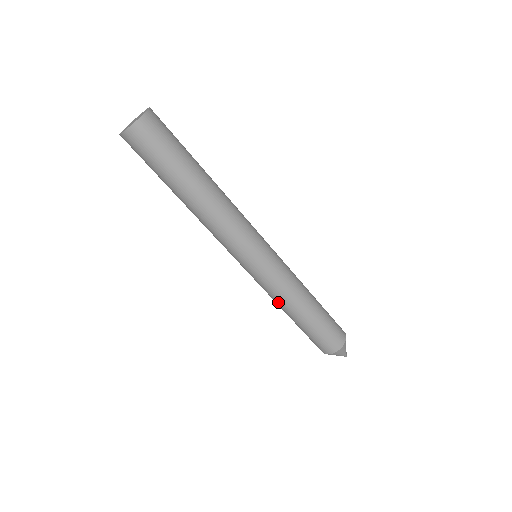
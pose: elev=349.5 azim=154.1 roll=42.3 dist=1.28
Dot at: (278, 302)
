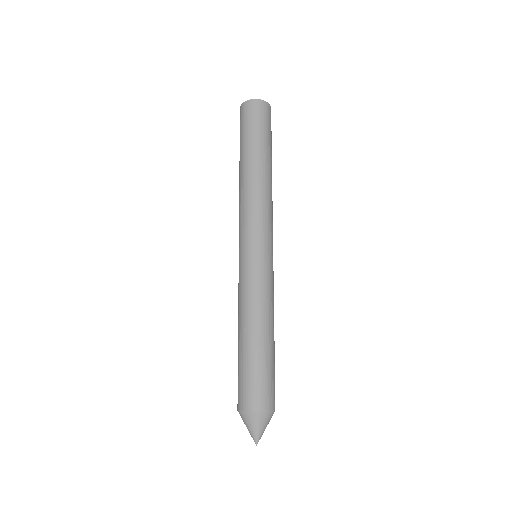
Dot at: (255, 305)
